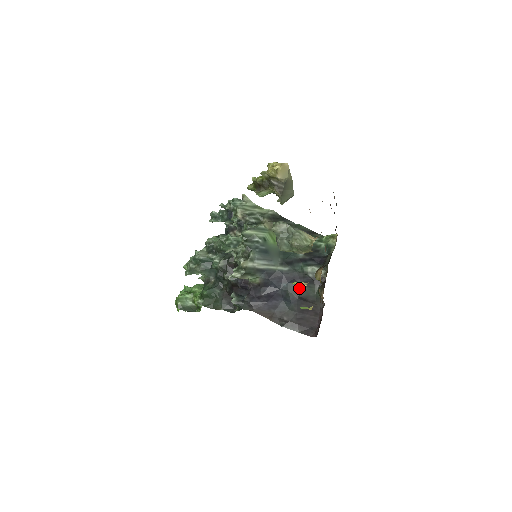
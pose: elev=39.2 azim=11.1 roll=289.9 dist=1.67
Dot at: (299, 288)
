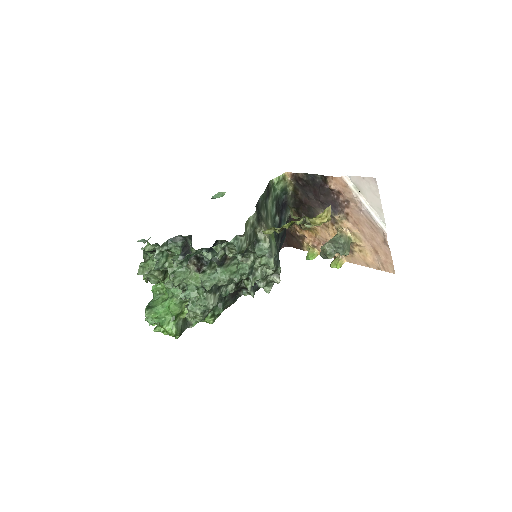
Dot at: (284, 240)
